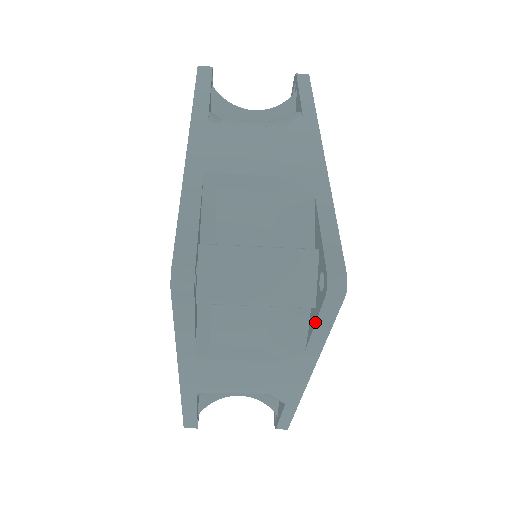
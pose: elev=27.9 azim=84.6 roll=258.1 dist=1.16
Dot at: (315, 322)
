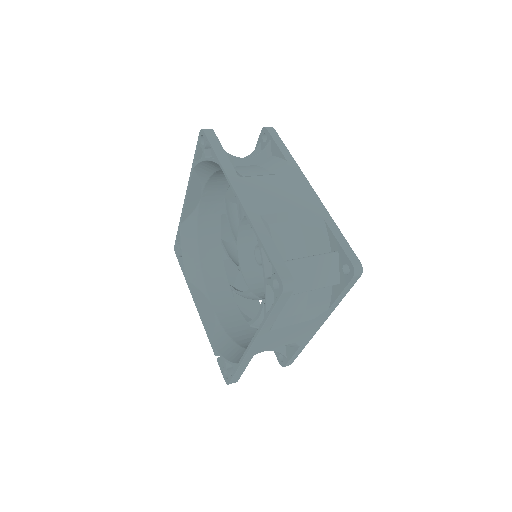
Dot at: (341, 292)
